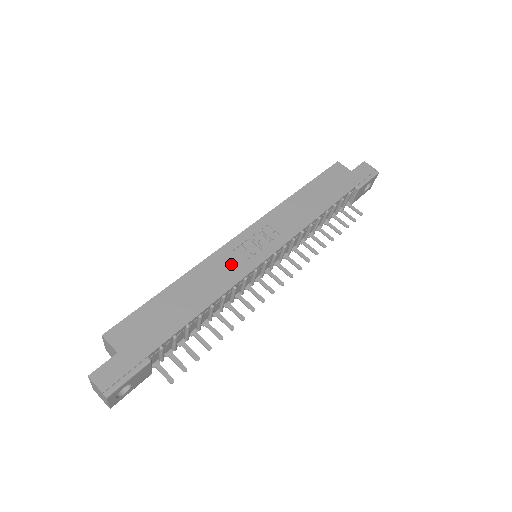
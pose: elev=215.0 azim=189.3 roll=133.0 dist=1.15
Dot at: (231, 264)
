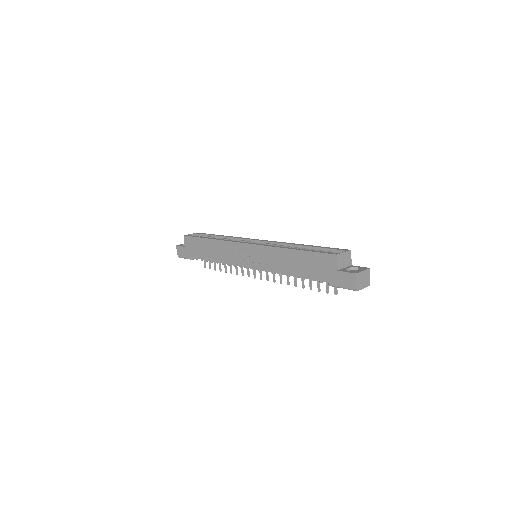
Dot at: (232, 254)
